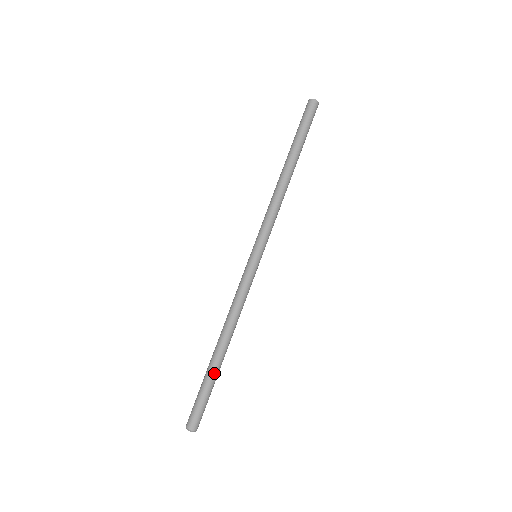
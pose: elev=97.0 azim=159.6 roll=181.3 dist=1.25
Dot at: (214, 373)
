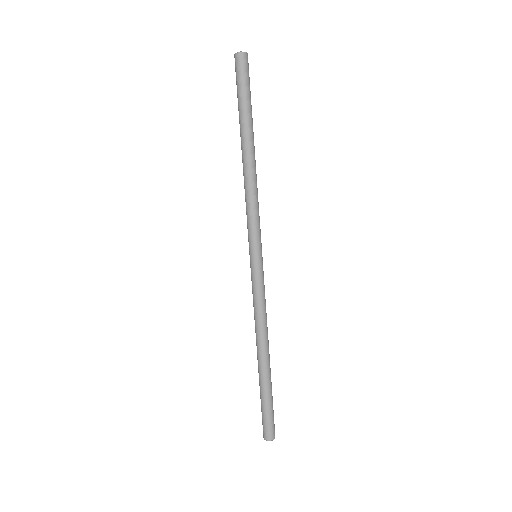
Dot at: (265, 384)
